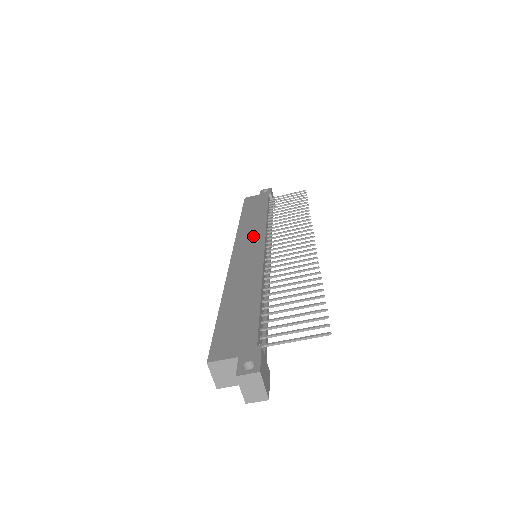
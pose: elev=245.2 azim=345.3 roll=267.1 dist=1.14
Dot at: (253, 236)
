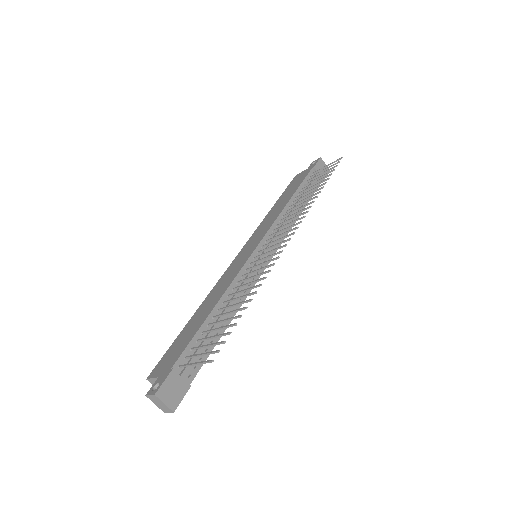
Dot at: (260, 234)
